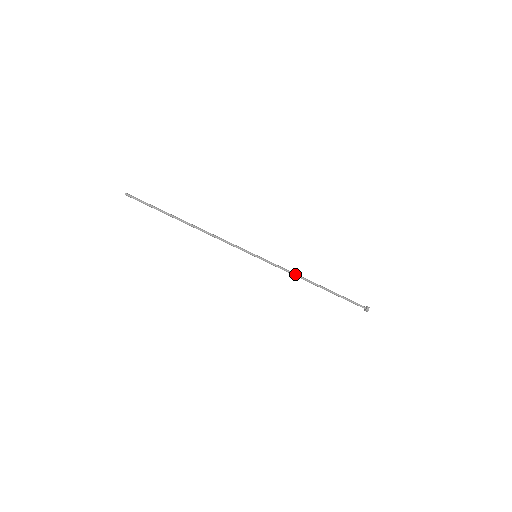
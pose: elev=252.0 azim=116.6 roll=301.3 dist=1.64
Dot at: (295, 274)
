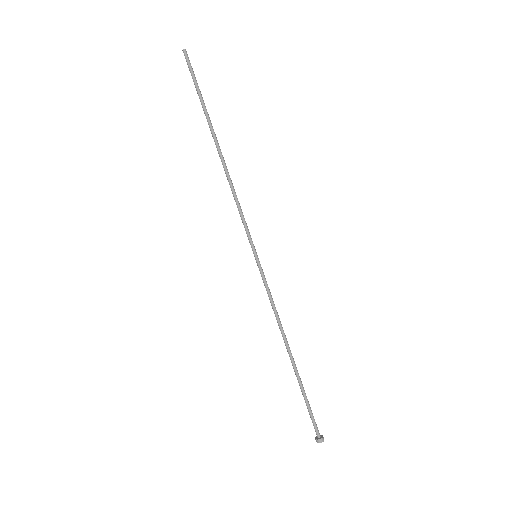
Dot at: (279, 319)
